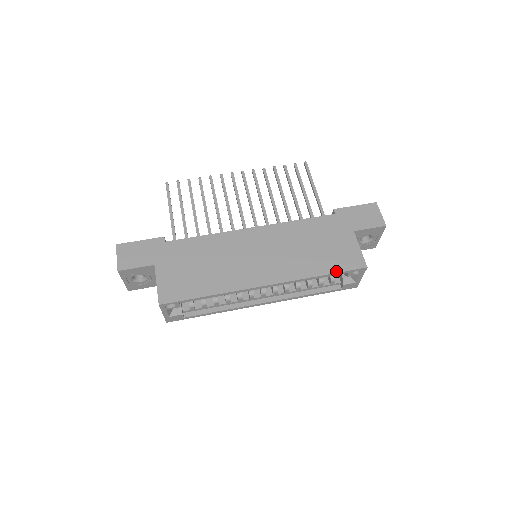
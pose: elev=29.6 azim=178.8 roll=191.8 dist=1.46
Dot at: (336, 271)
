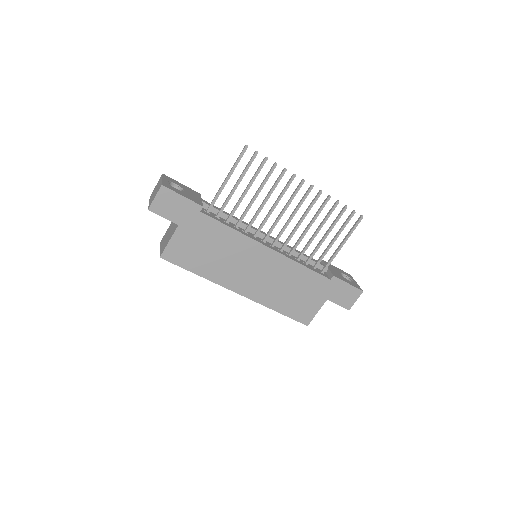
Dot at: (288, 316)
